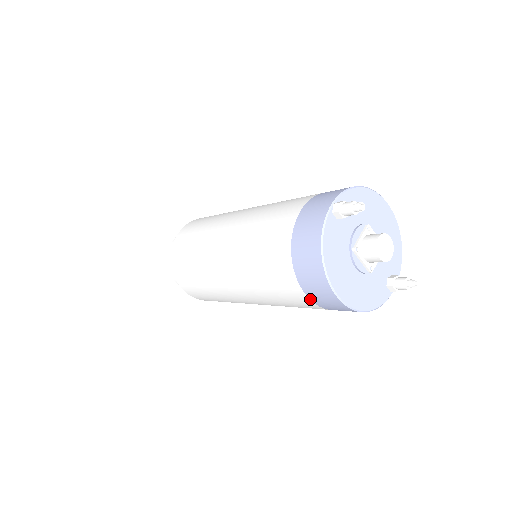
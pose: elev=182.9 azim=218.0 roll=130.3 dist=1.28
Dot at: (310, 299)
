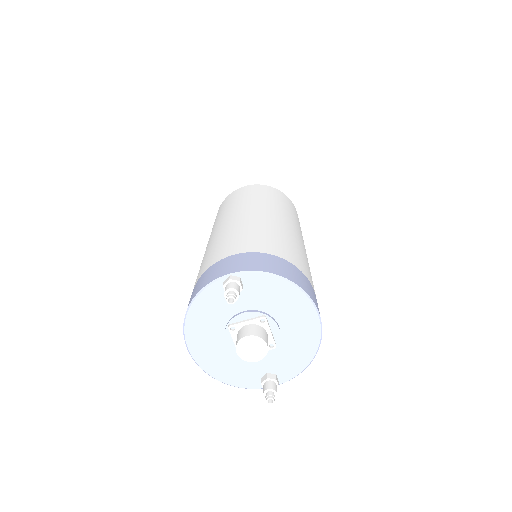
Dot at: occluded
